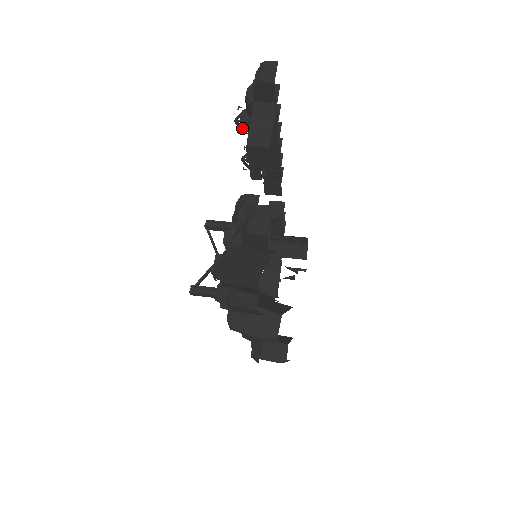
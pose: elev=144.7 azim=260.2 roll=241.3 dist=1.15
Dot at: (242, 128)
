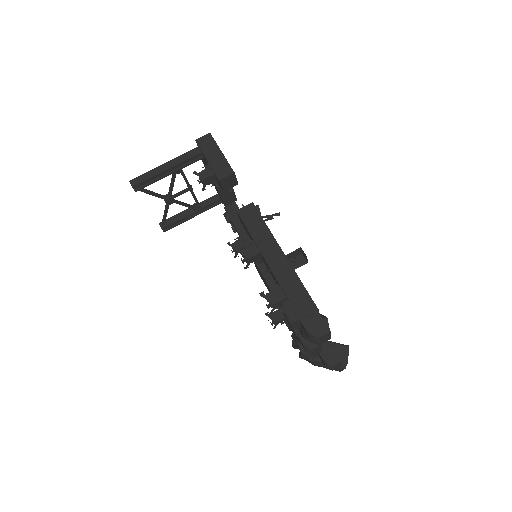
Dot at: occluded
